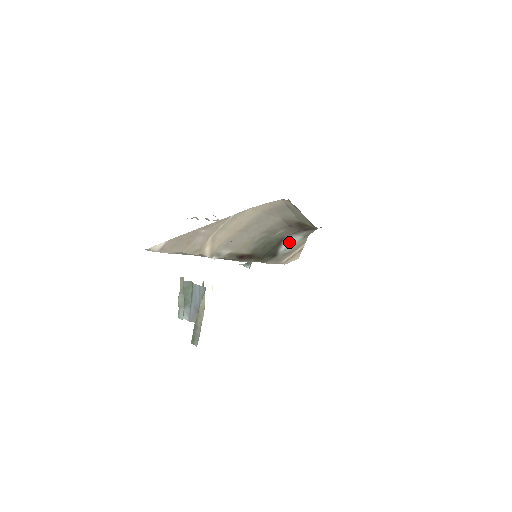
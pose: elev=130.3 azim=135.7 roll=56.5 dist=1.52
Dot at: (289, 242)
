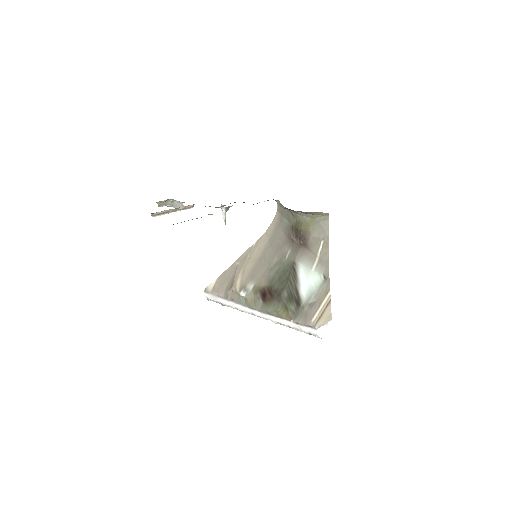
Dot at: (307, 280)
